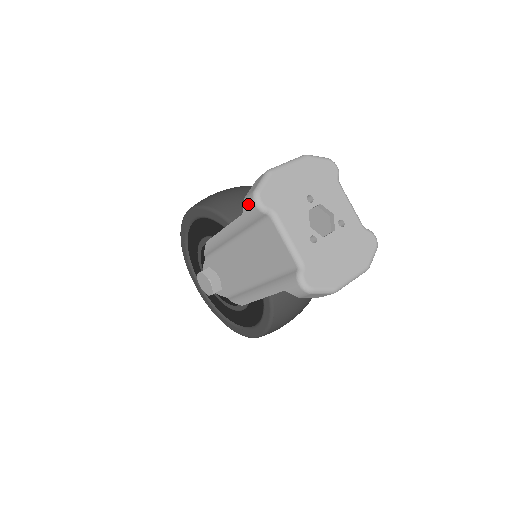
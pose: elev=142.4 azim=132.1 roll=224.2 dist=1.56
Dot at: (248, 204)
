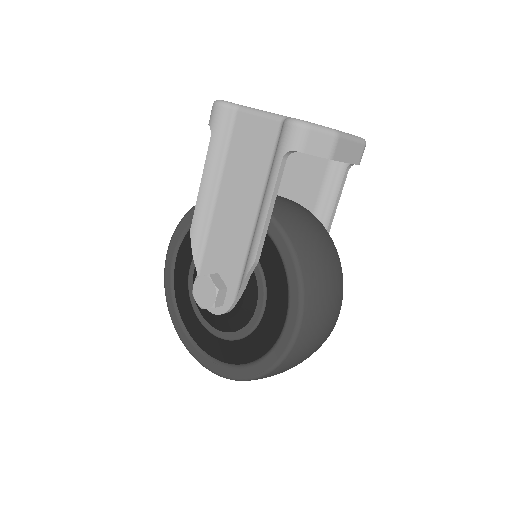
Dot at: (212, 115)
